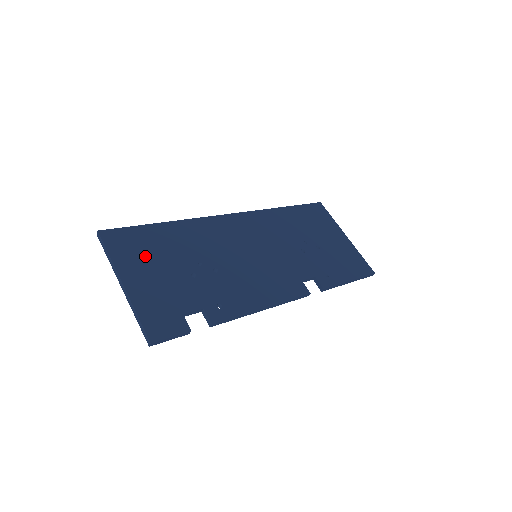
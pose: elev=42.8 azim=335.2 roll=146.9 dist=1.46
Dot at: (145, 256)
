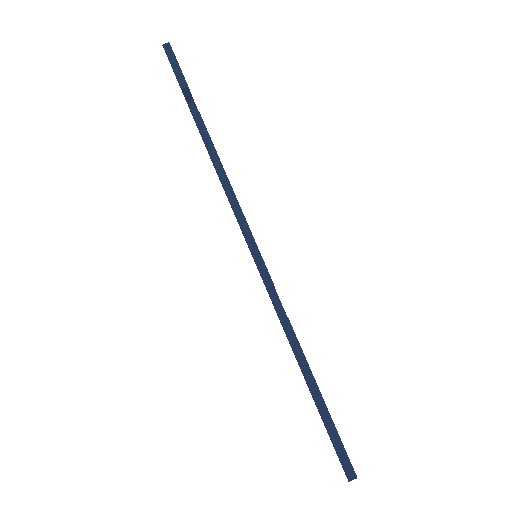
Dot at: occluded
